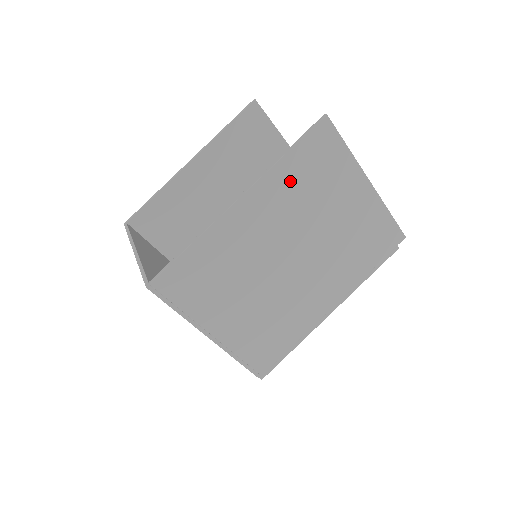
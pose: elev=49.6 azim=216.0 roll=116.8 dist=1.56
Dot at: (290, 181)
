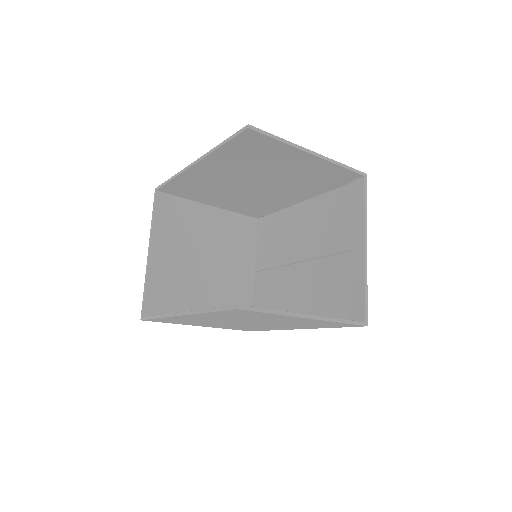
Dot at: (222, 315)
